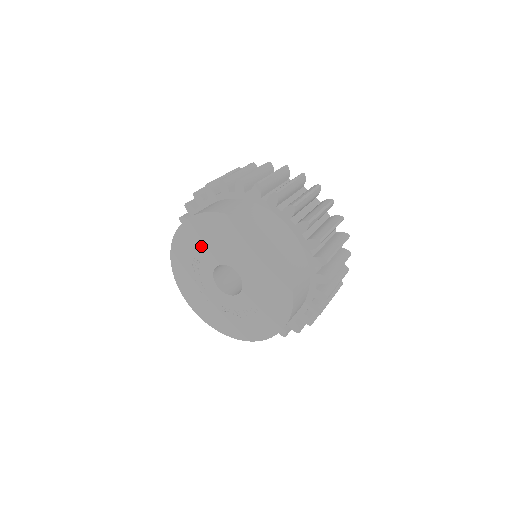
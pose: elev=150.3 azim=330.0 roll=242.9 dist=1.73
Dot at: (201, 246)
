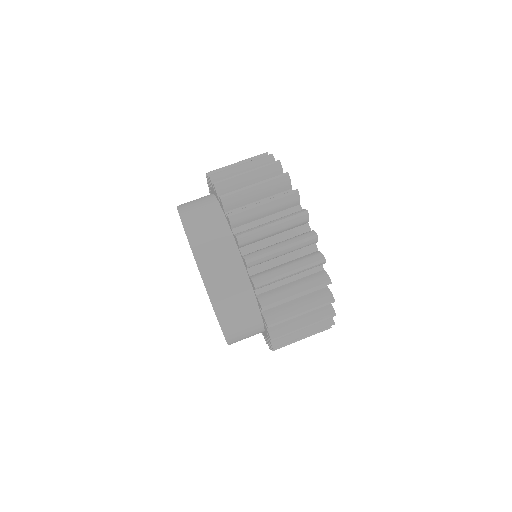
Dot at: occluded
